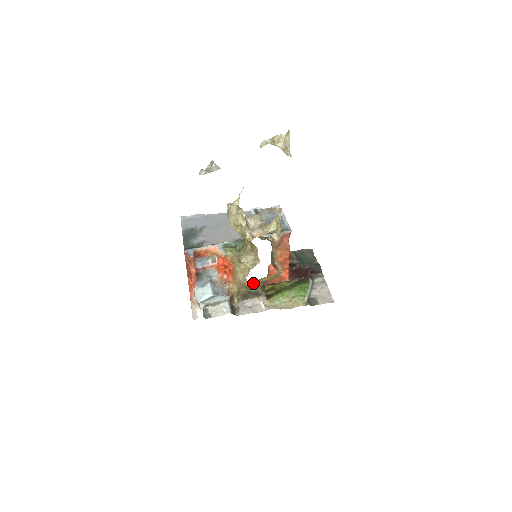
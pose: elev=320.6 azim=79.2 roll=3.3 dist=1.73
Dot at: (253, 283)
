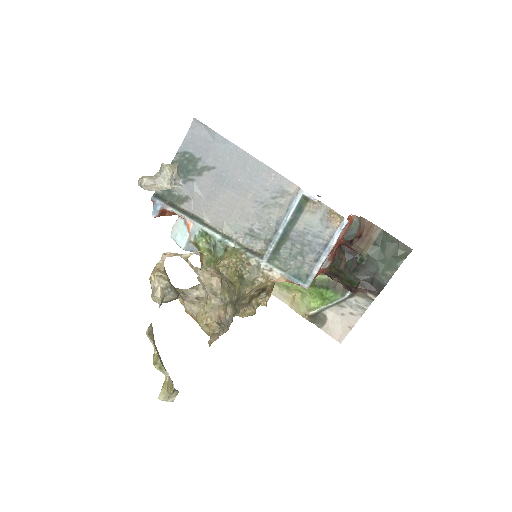
Dot at: occluded
